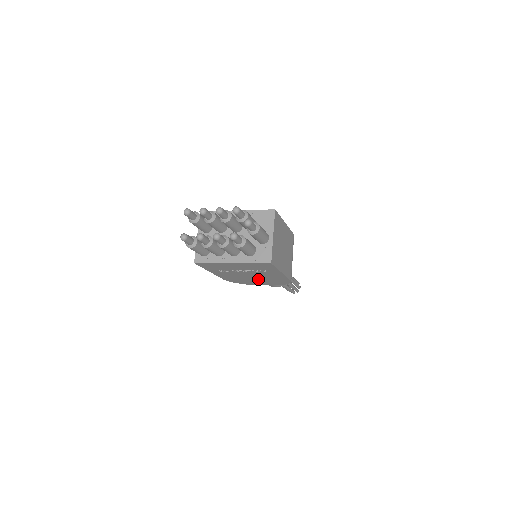
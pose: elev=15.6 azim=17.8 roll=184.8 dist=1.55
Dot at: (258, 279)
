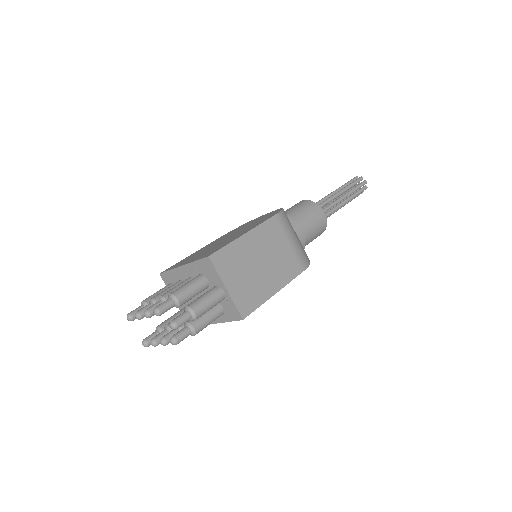
Dot at: occluded
